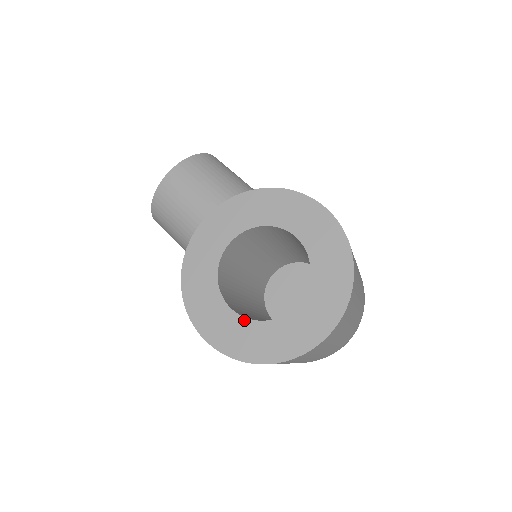
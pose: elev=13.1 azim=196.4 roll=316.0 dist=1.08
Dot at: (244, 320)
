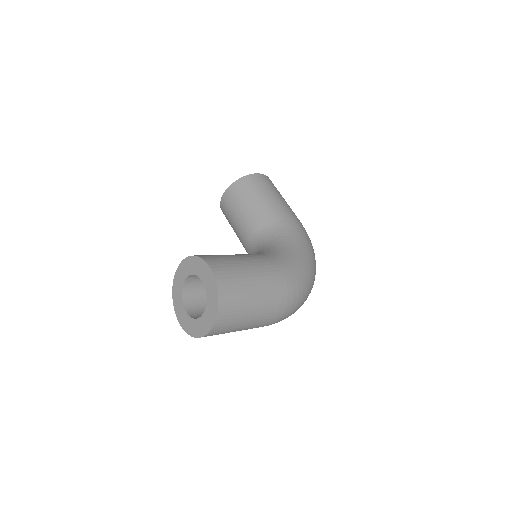
Dot at: (188, 316)
